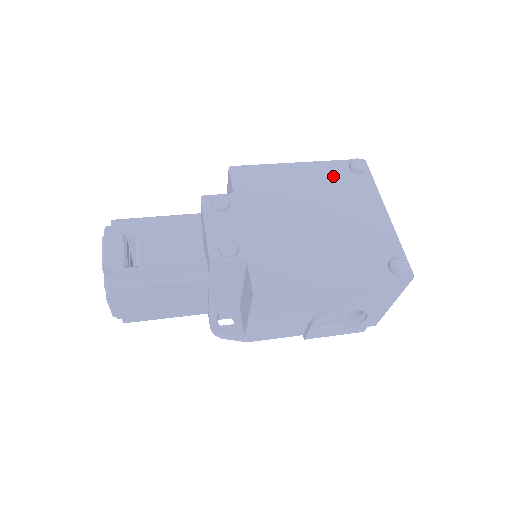
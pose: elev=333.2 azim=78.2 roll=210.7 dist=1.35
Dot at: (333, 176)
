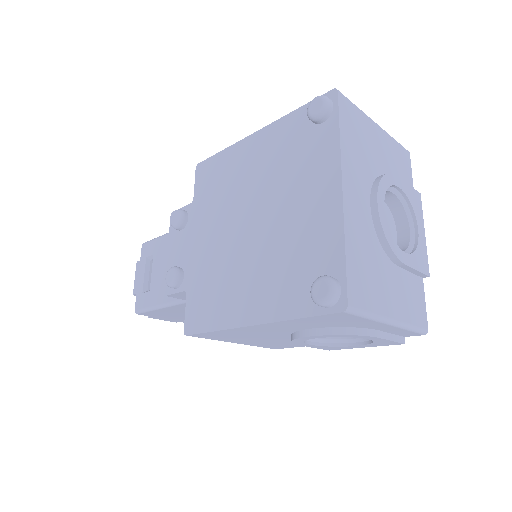
Dot at: (288, 140)
